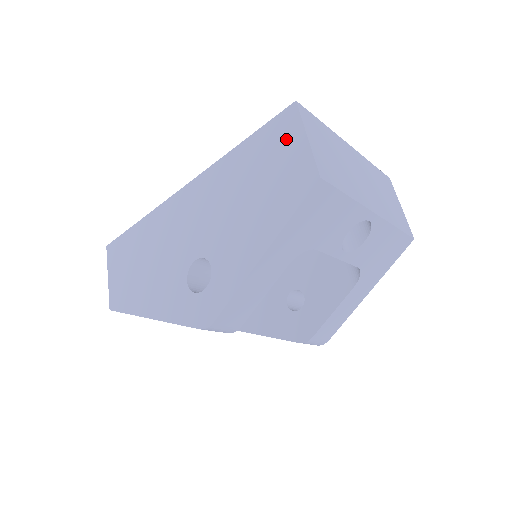
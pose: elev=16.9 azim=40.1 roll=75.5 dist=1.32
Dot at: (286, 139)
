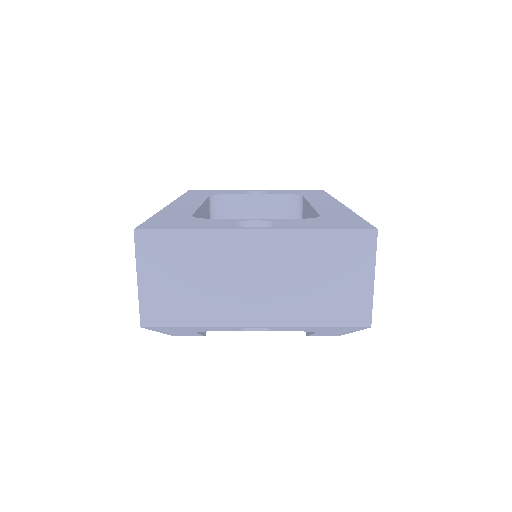
Dot at: occluded
